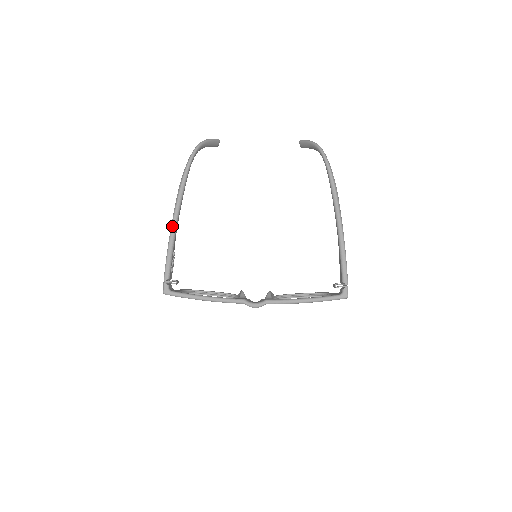
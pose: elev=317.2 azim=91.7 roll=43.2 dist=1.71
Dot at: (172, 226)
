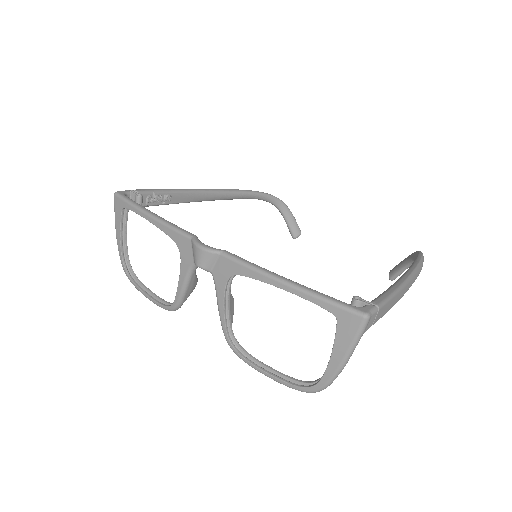
Dot at: occluded
